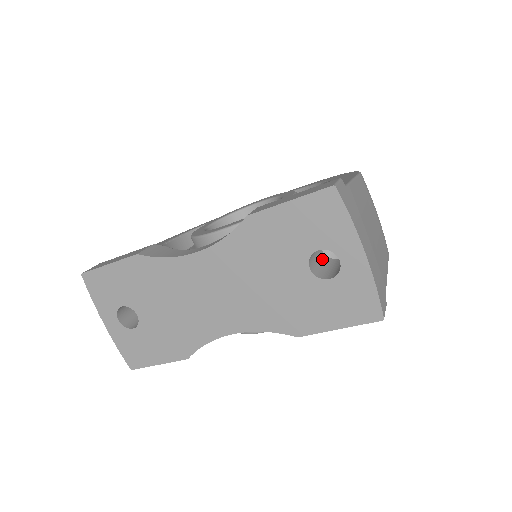
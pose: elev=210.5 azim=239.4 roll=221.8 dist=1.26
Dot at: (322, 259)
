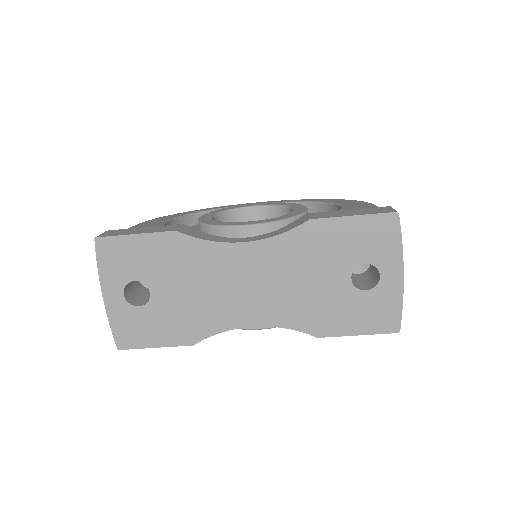
Dot at: occluded
